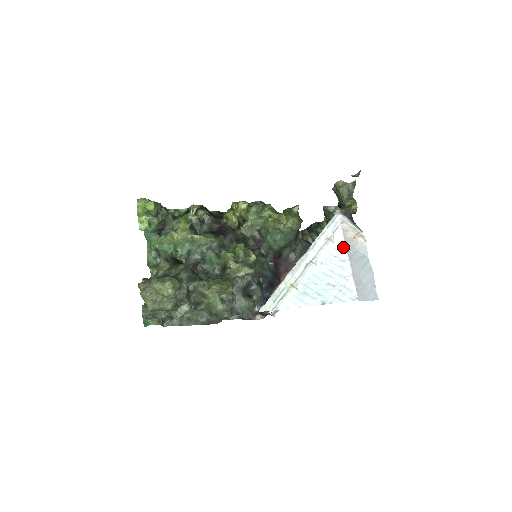
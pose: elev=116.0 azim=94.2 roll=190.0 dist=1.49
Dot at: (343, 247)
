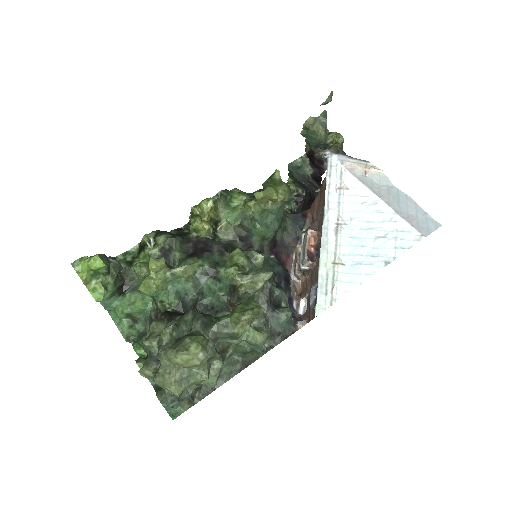
Dot at: (363, 188)
